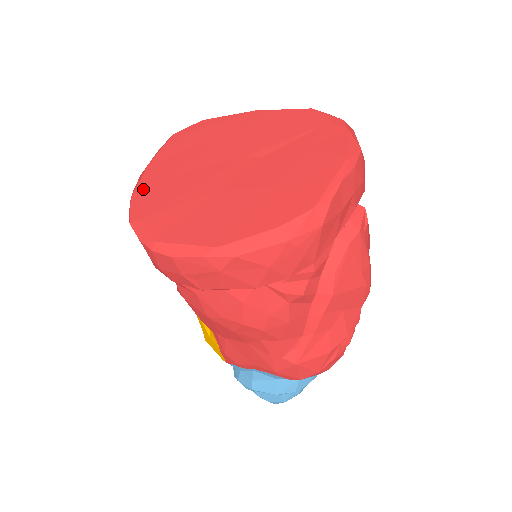
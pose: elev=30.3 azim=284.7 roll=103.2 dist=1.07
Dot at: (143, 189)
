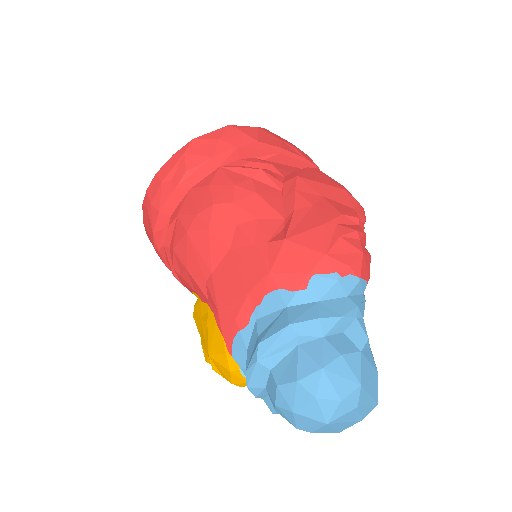
Dot at: occluded
